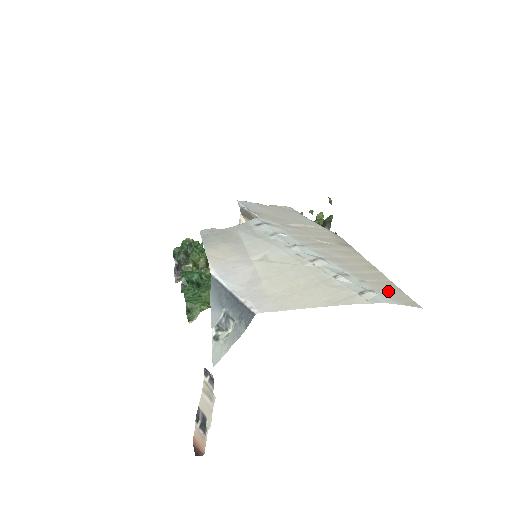
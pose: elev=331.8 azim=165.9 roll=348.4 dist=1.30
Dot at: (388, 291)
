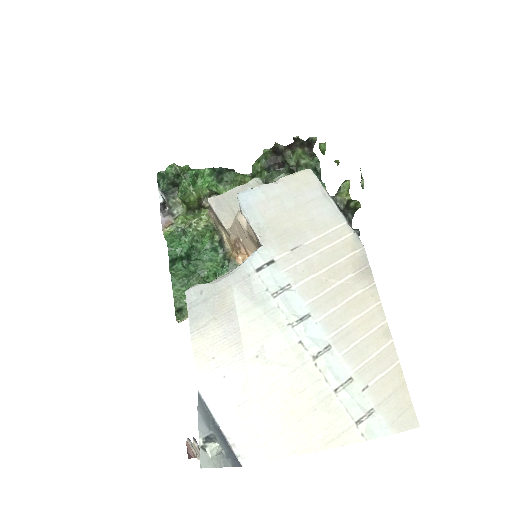
Dot at: (390, 401)
